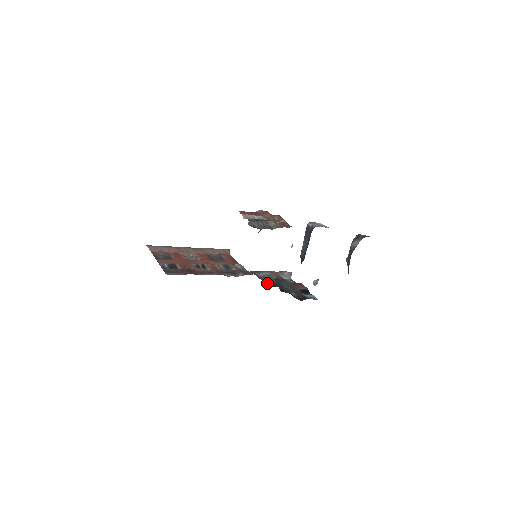
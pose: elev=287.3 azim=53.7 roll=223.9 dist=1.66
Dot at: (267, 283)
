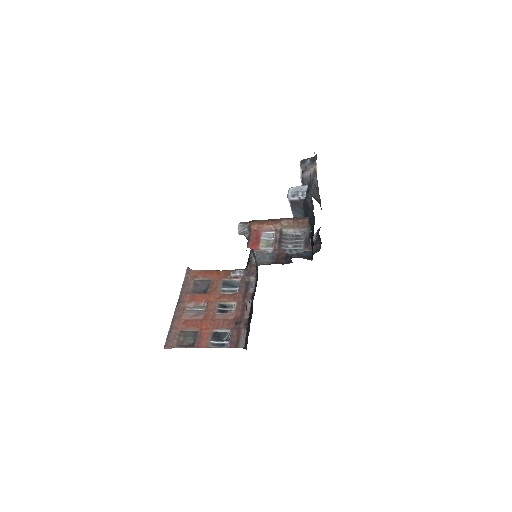
Dot at: (277, 263)
